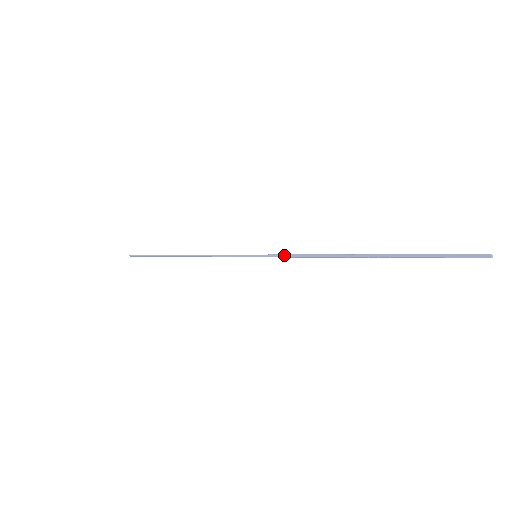
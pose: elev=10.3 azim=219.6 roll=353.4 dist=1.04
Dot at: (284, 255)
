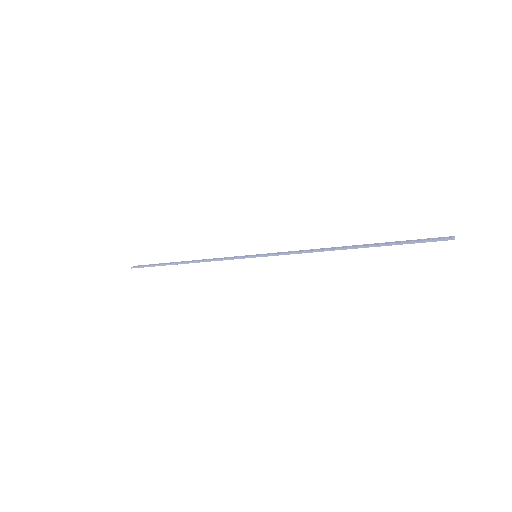
Dot at: (282, 254)
